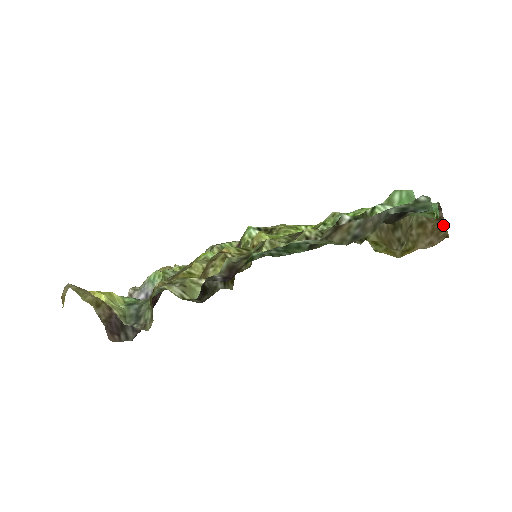
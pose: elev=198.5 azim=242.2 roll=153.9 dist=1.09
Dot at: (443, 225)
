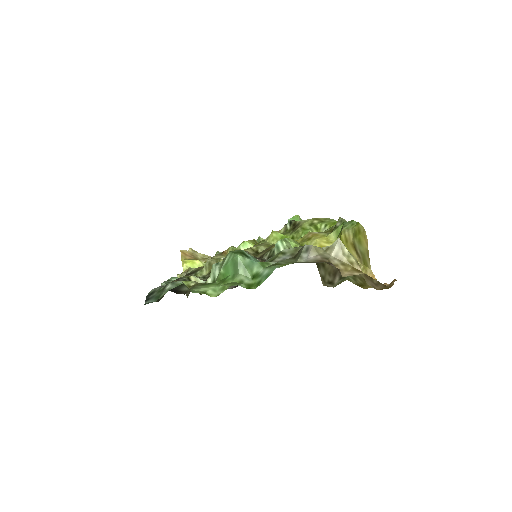
Dot at: occluded
